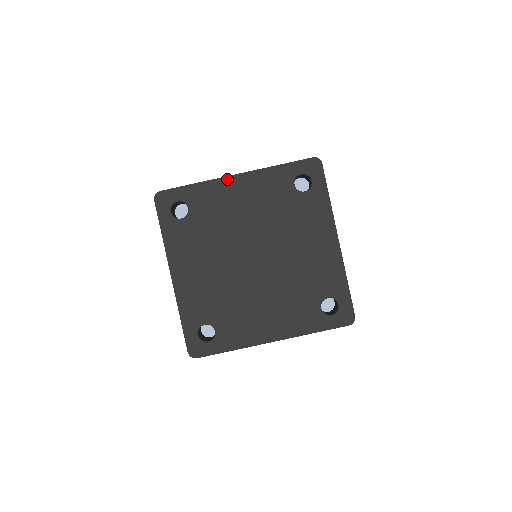
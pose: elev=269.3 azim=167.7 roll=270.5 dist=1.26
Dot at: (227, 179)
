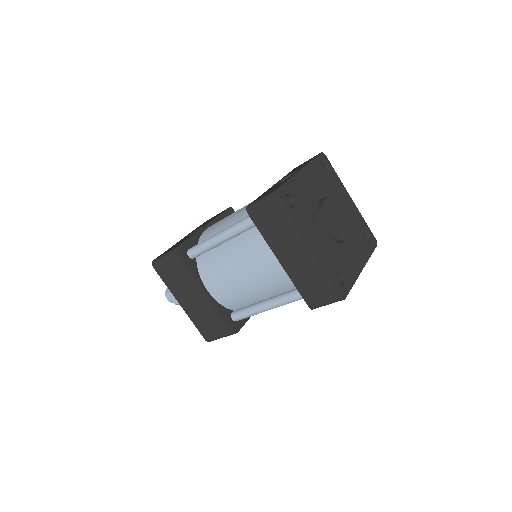
Dot at: (299, 173)
